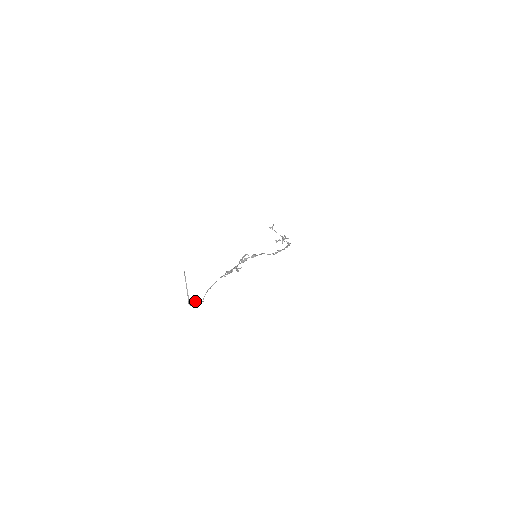
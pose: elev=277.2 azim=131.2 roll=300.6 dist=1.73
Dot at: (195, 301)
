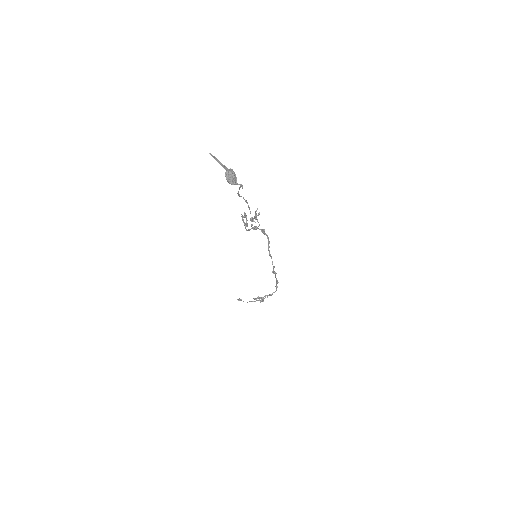
Dot at: (234, 175)
